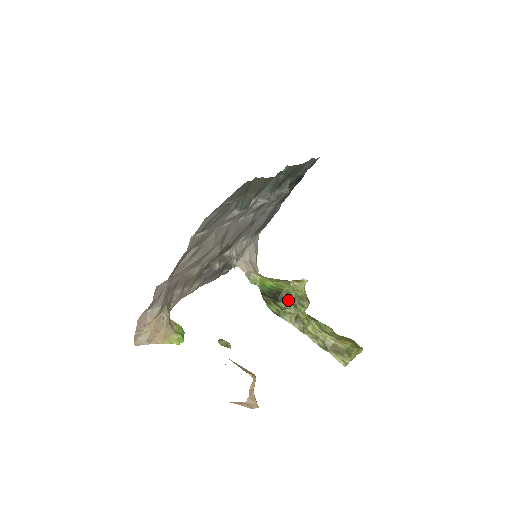
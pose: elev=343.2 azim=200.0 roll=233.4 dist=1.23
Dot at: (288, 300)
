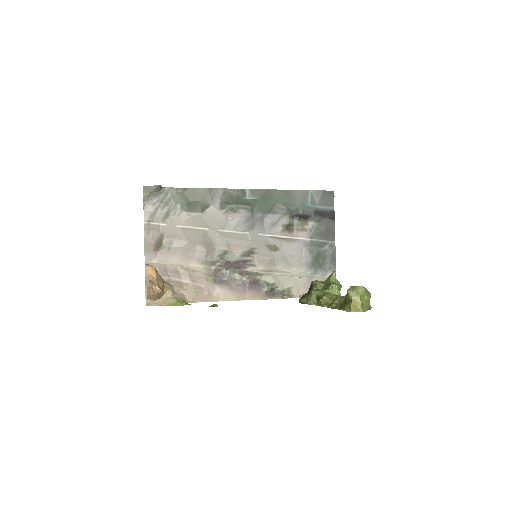
Dot at: (311, 289)
